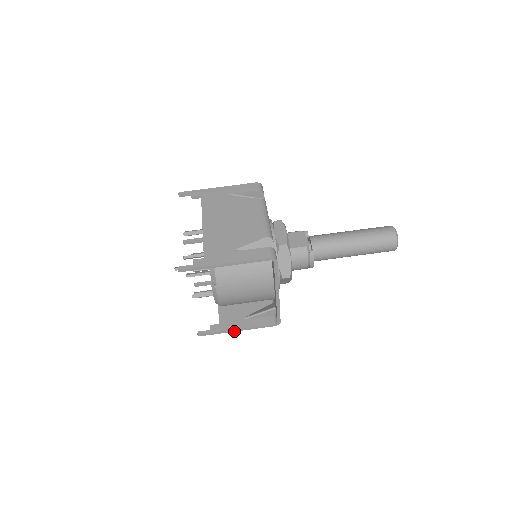
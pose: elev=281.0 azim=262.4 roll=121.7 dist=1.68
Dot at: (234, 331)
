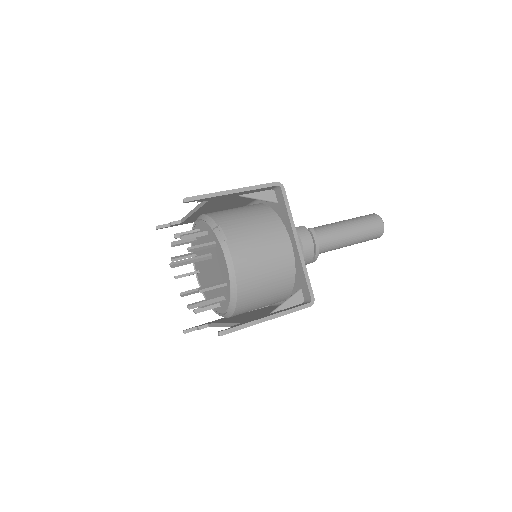
Dot at: (264, 321)
